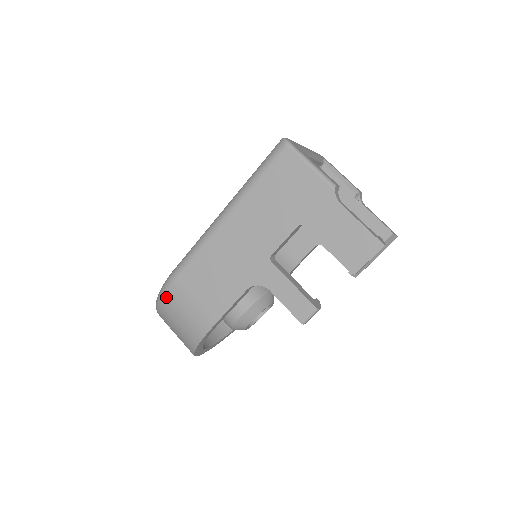
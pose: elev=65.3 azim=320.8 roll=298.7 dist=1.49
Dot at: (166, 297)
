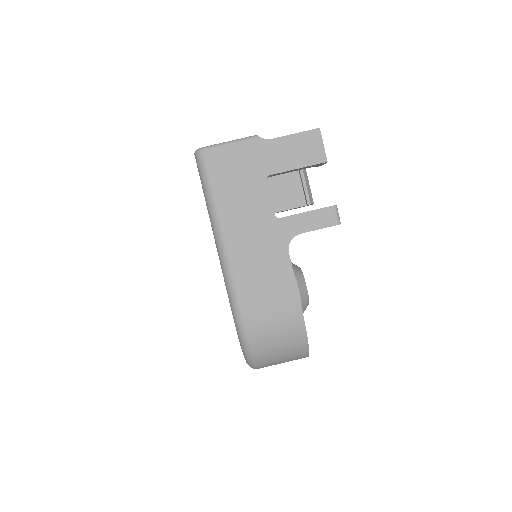
Dot at: (250, 334)
